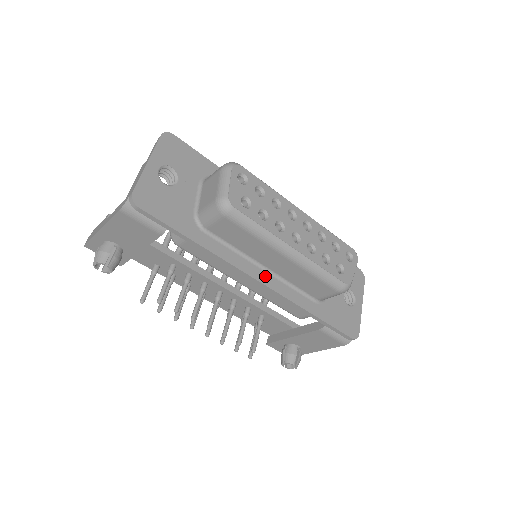
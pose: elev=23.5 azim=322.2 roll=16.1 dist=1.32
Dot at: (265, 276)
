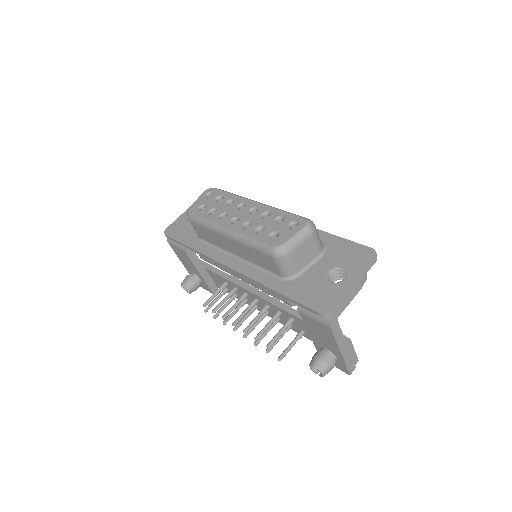
Dot at: (236, 263)
